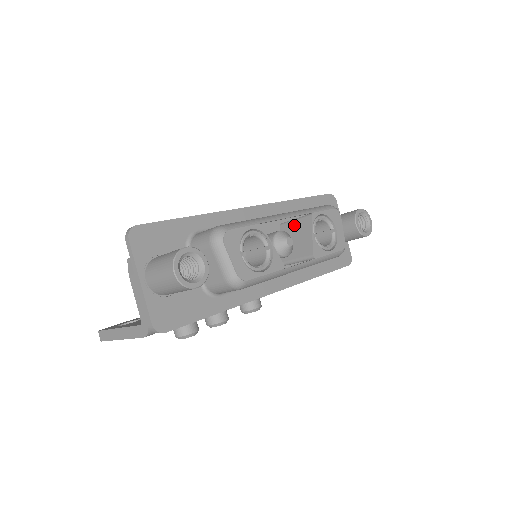
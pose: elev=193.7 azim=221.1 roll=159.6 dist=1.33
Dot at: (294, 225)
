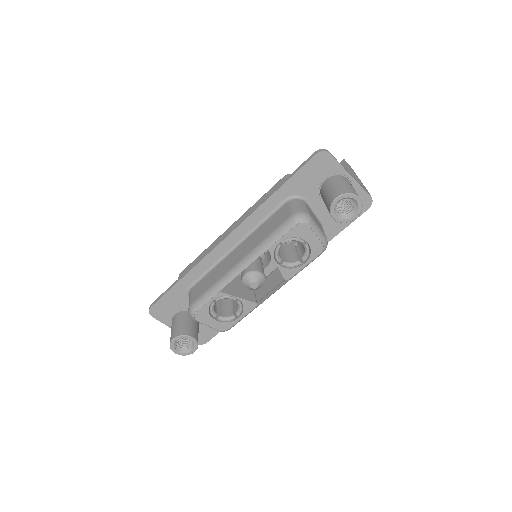
Dot at: occluded
